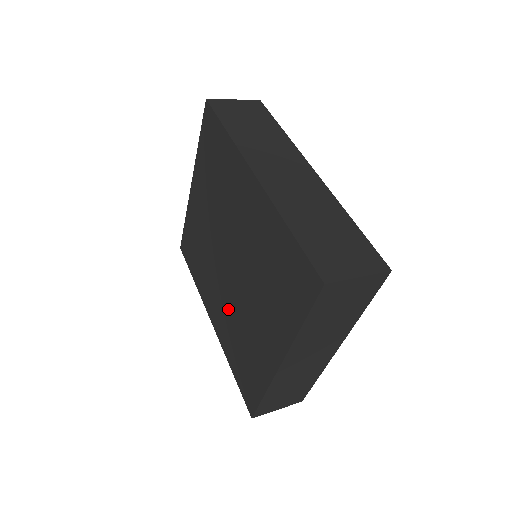
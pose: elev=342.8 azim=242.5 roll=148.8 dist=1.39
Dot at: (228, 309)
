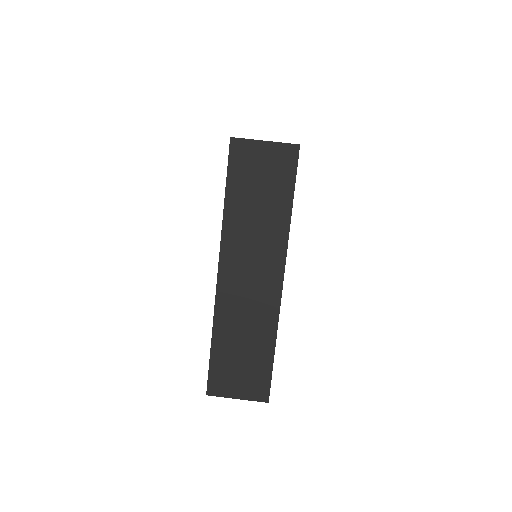
Dot at: occluded
